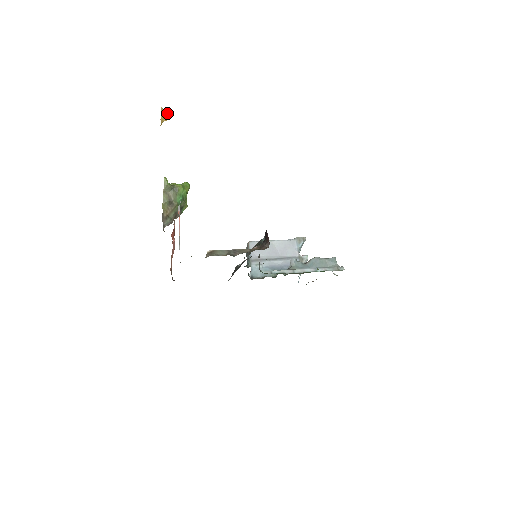
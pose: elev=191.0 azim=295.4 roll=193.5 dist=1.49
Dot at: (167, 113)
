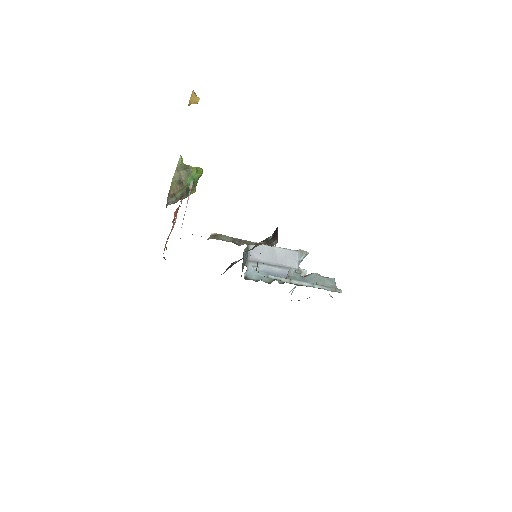
Dot at: (197, 97)
